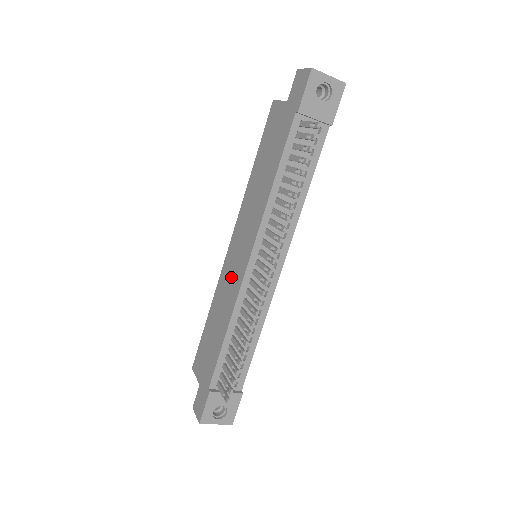
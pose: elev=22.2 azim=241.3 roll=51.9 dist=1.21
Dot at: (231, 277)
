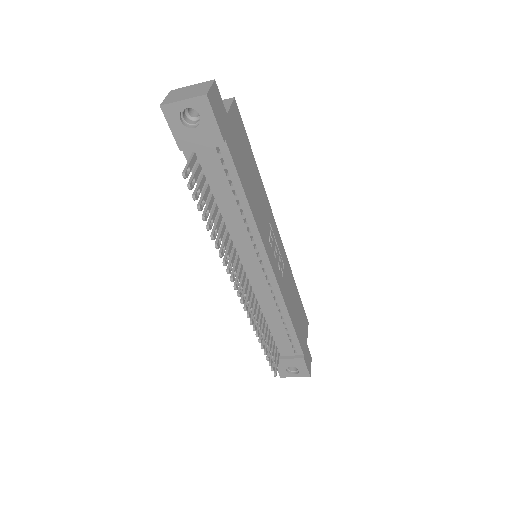
Dot at: occluded
